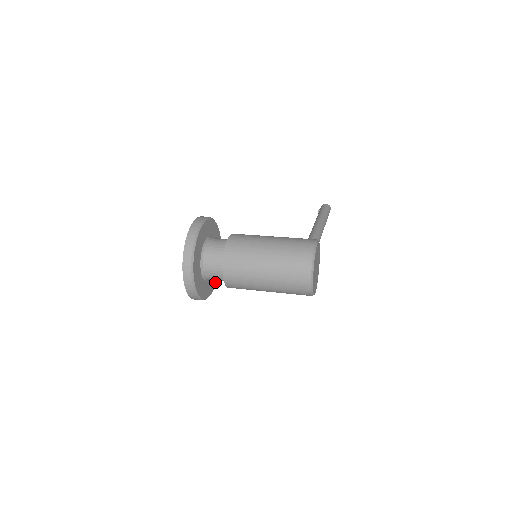
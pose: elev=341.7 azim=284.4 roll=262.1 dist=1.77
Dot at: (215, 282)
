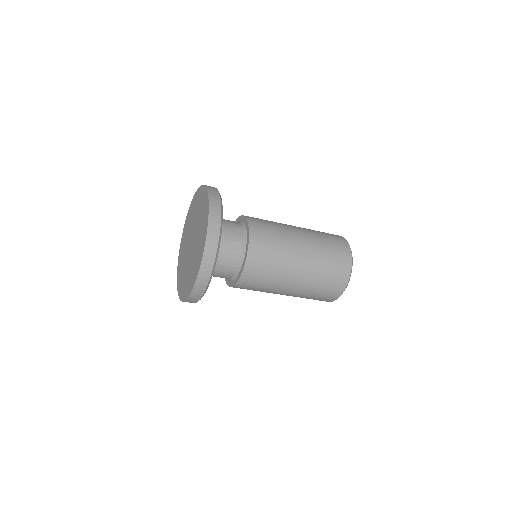
Dot at: occluded
